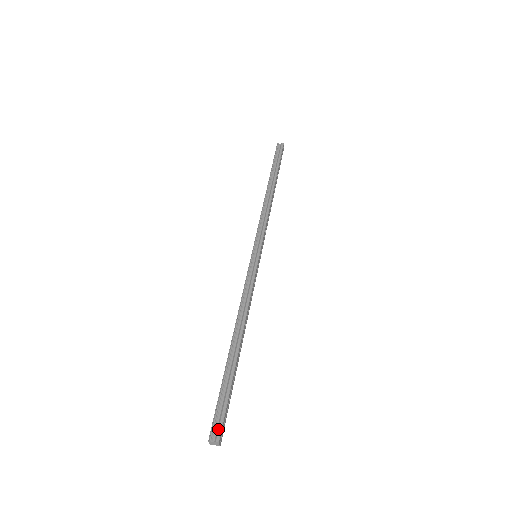
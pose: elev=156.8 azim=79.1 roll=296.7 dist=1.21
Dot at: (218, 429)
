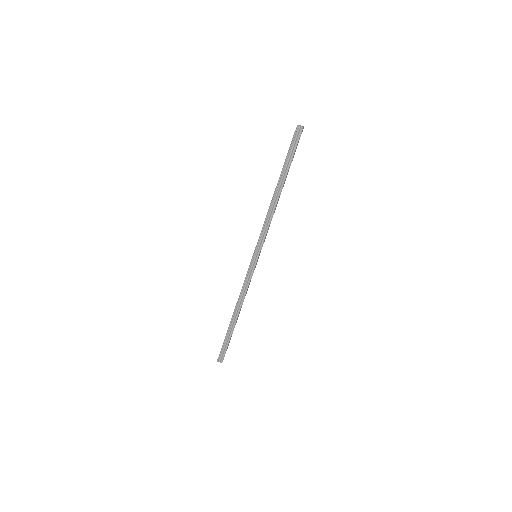
Dot at: (222, 358)
